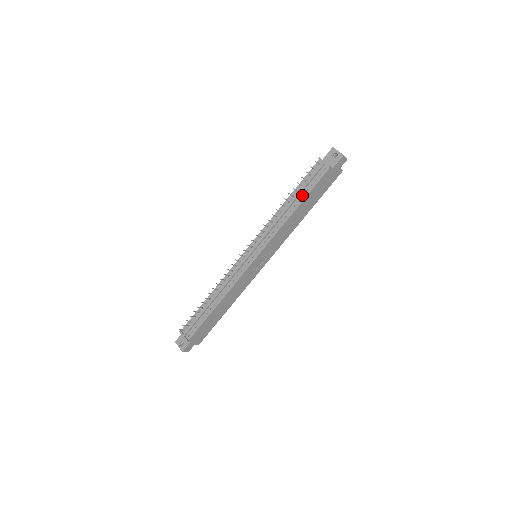
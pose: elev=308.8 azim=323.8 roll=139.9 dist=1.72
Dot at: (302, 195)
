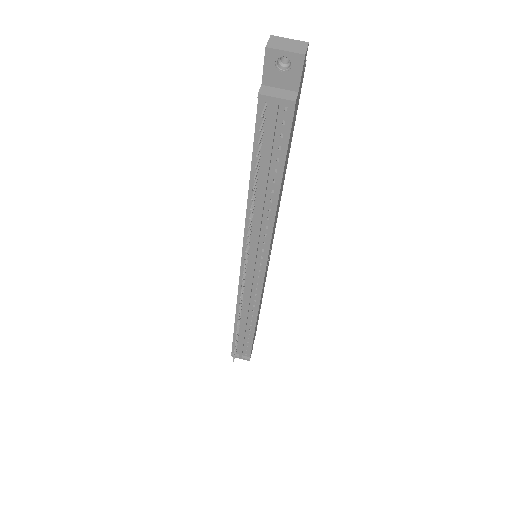
Dot at: (273, 171)
